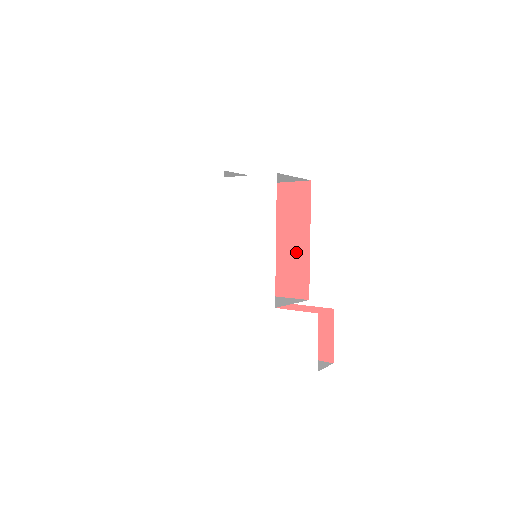
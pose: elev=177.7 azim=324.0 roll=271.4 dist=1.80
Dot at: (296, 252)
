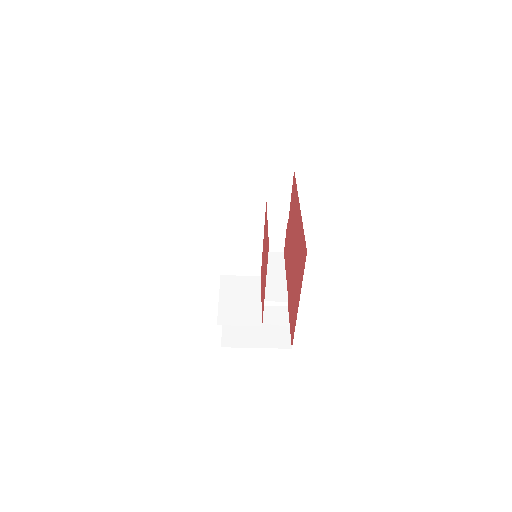
Dot at: (299, 230)
